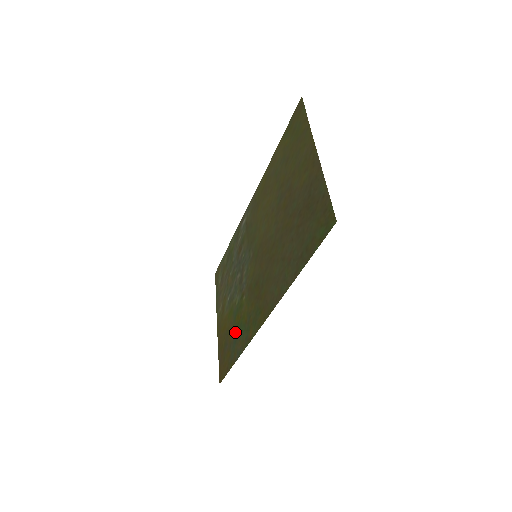
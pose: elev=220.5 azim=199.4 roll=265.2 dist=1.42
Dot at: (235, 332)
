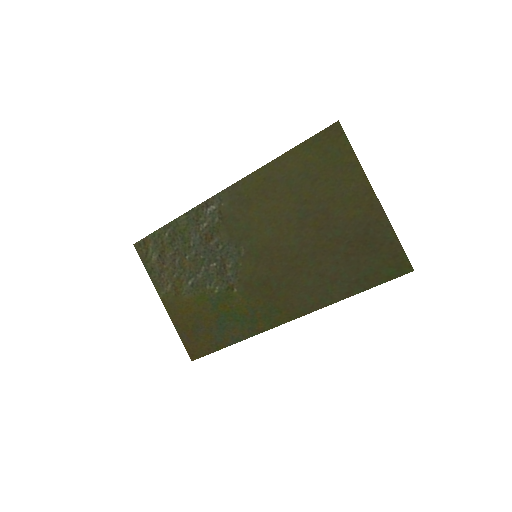
Dot at: (221, 319)
